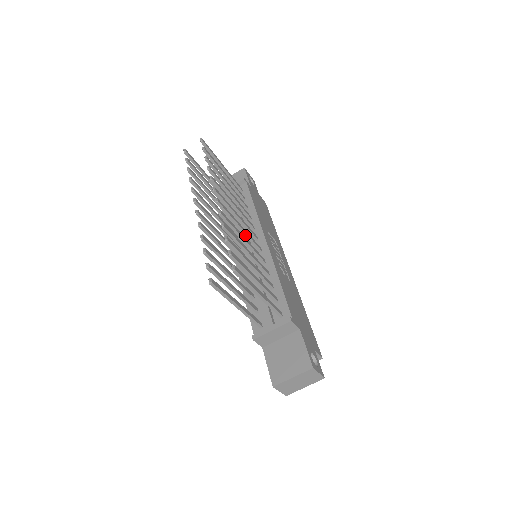
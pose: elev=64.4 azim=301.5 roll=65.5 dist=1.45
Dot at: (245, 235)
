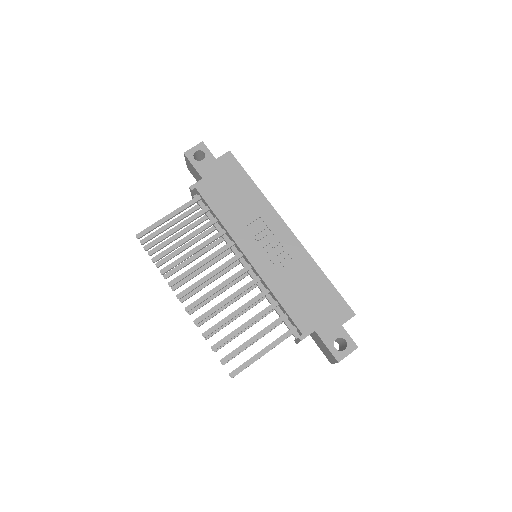
Dot at: occluded
